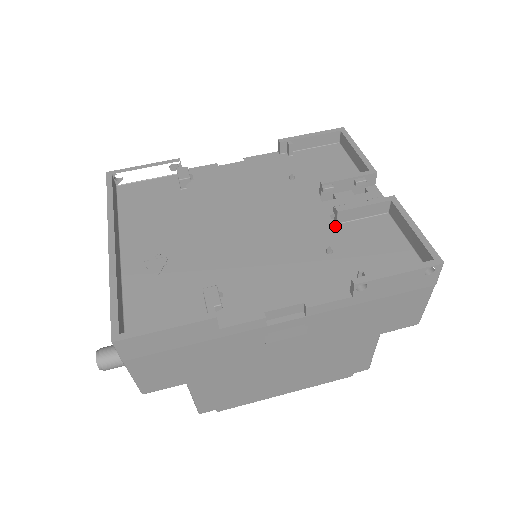
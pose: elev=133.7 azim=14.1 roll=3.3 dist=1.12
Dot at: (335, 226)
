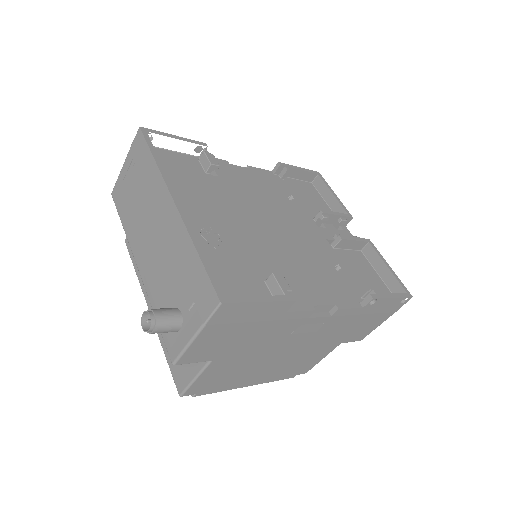
Dot at: (333, 249)
